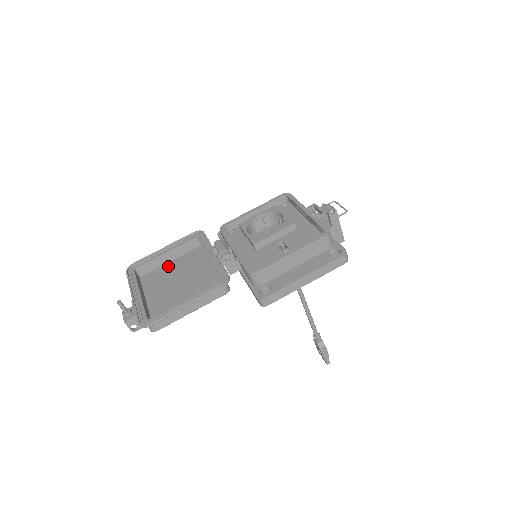
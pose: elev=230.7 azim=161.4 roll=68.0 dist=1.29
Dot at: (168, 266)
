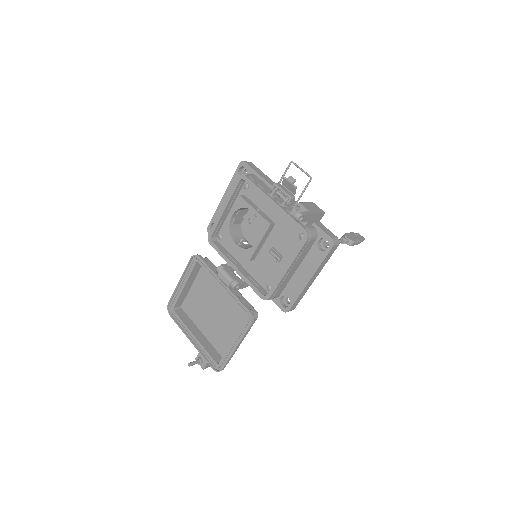
Dot at: (194, 291)
